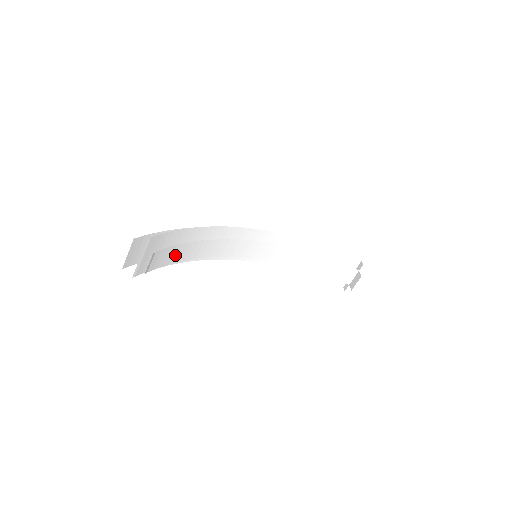
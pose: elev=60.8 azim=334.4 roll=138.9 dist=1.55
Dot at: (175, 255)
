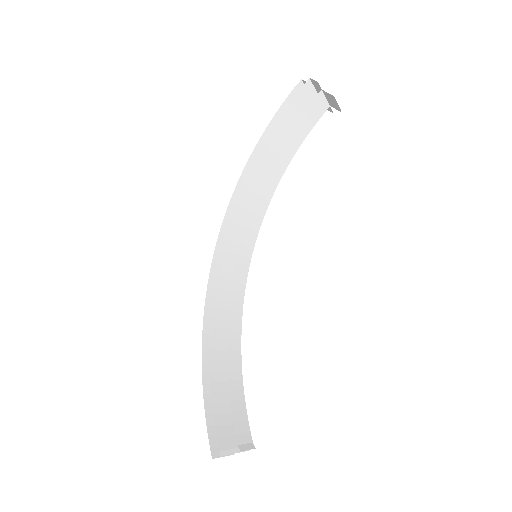
Dot at: (237, 395)
